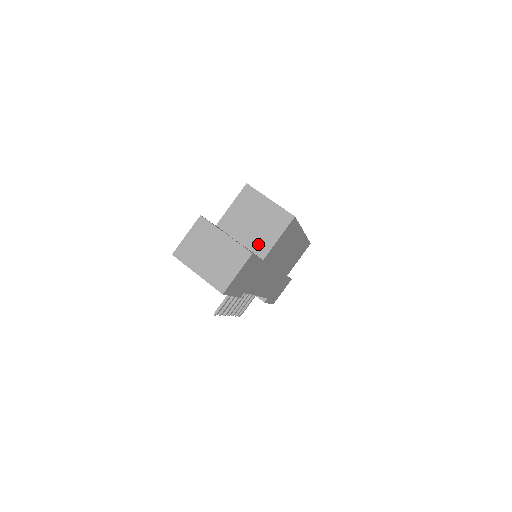
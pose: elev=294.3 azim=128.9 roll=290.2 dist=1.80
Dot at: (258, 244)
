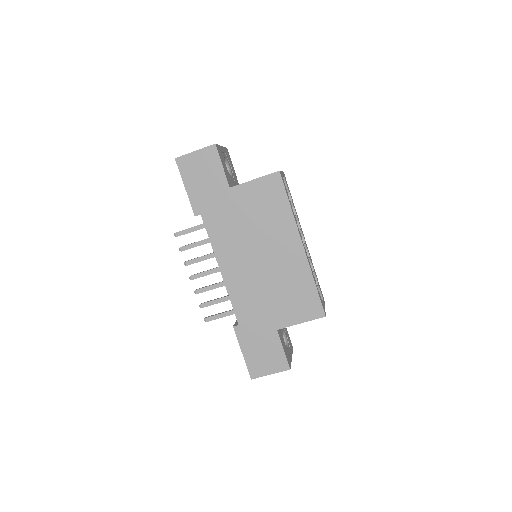
Dot at: occluded
